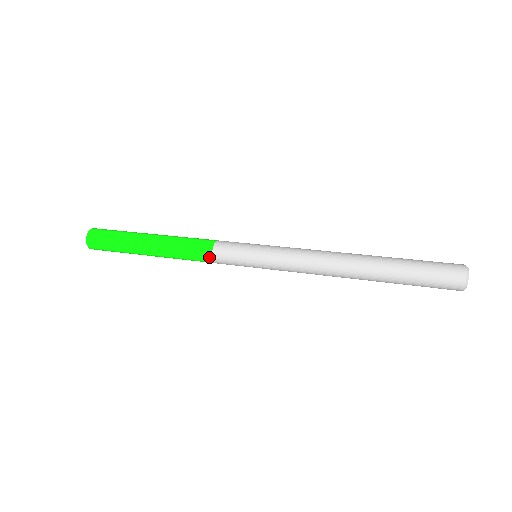
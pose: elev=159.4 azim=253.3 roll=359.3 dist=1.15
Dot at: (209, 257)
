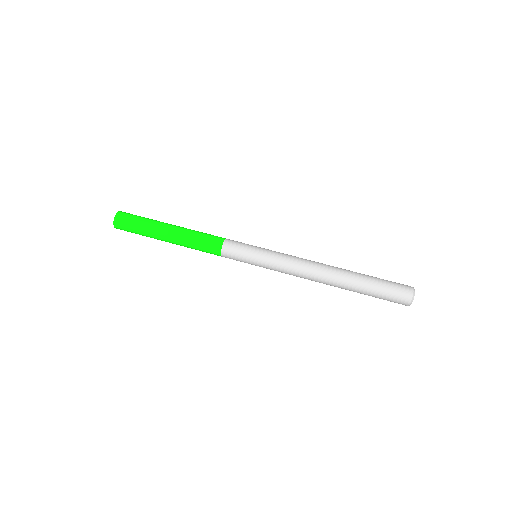
Dot at: occluded
